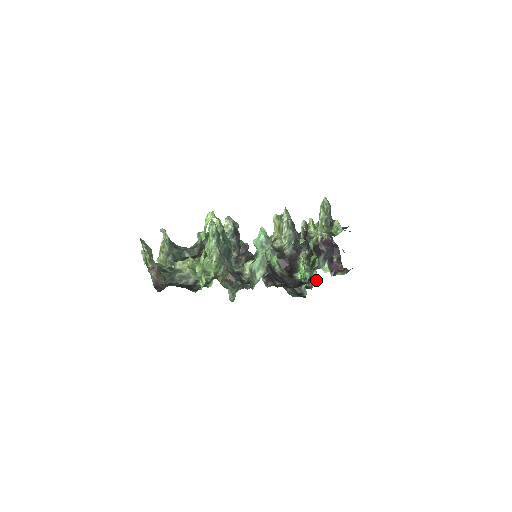
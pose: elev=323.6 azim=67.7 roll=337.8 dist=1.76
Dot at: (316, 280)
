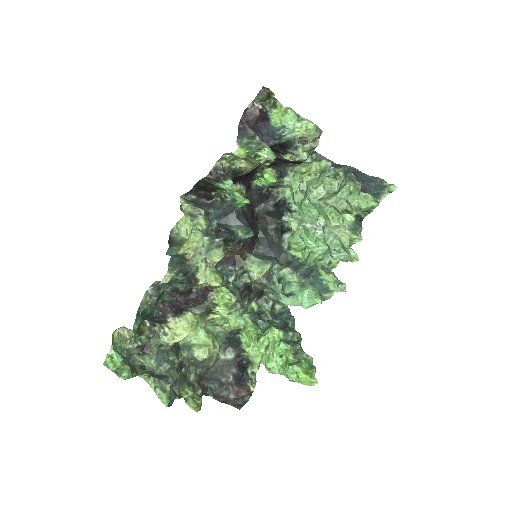
Dot at: (288, 193)
